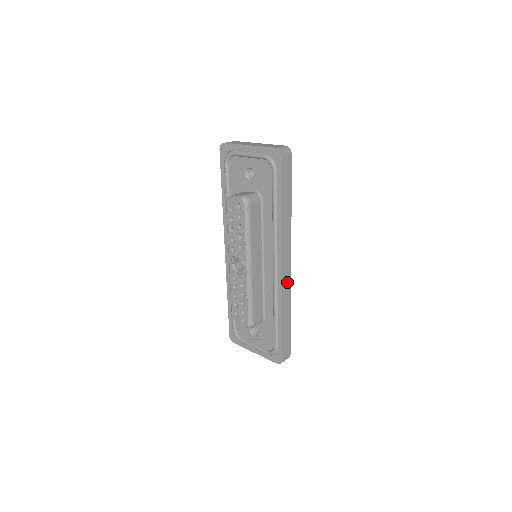
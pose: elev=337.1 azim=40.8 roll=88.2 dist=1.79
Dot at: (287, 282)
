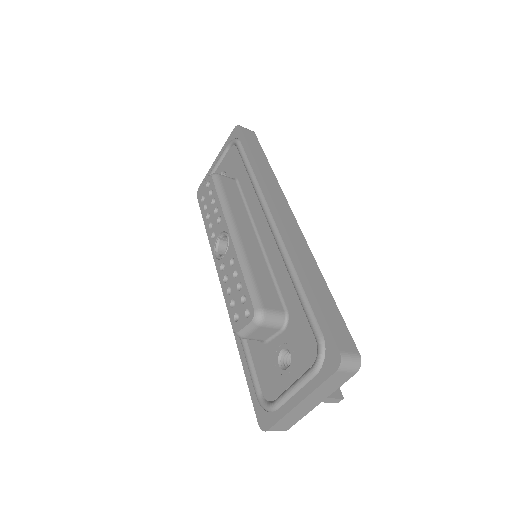
Dot at: (296, 234)
